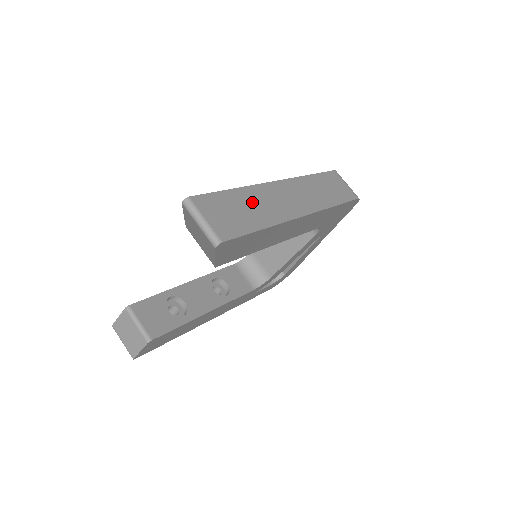
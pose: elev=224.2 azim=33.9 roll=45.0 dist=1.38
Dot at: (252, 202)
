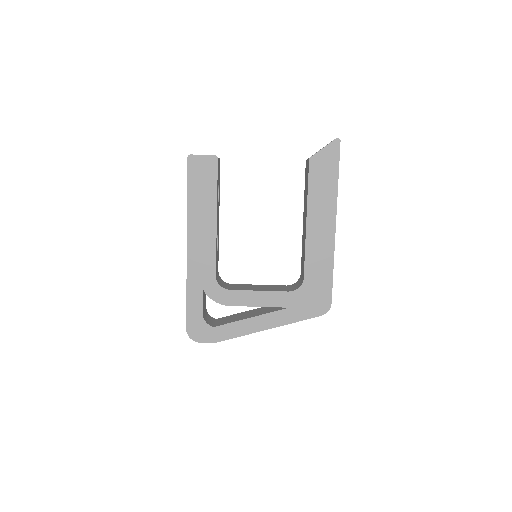
Dot at: occluded
